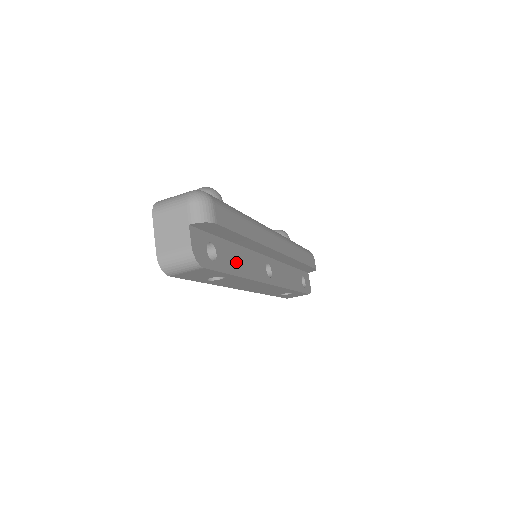
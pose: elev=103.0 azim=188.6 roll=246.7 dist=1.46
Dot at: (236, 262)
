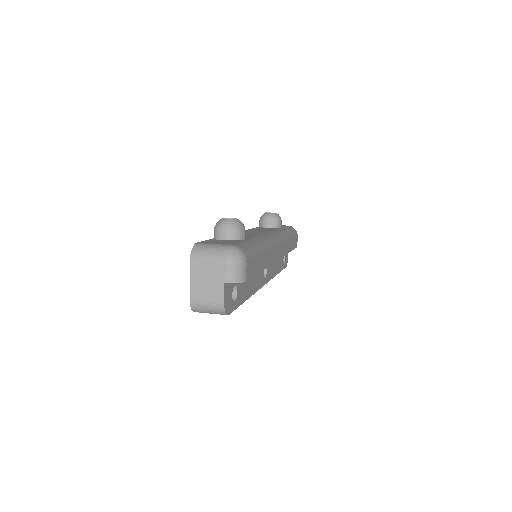
Dot at: (247, 287)
